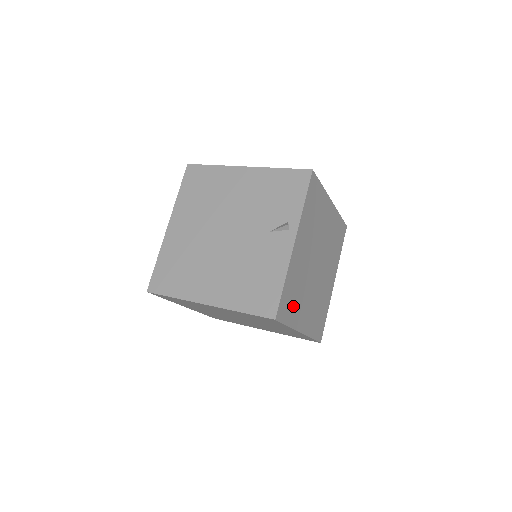
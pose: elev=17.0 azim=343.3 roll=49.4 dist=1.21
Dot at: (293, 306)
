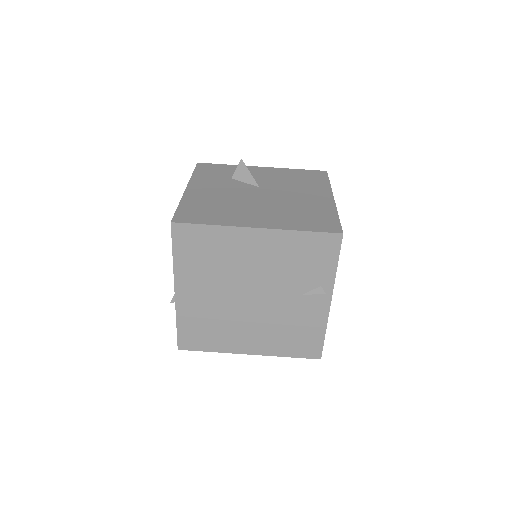
Dot at: occluded
